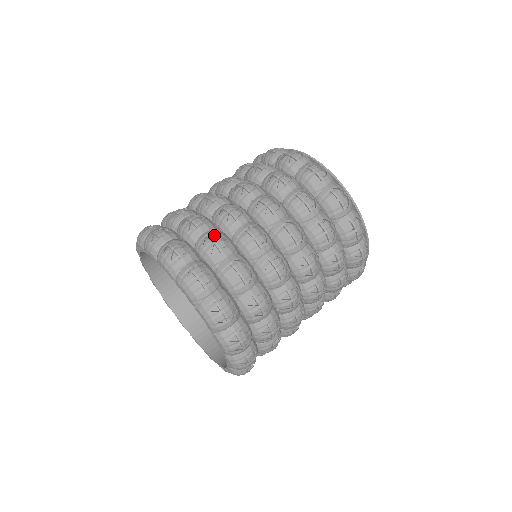
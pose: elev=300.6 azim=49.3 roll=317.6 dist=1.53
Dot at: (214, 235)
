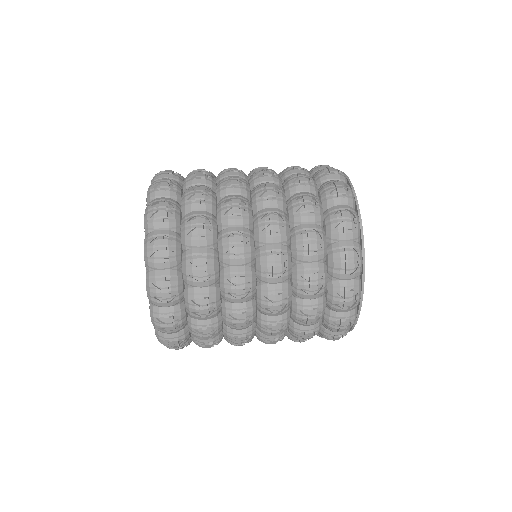
Dot at: occluded
